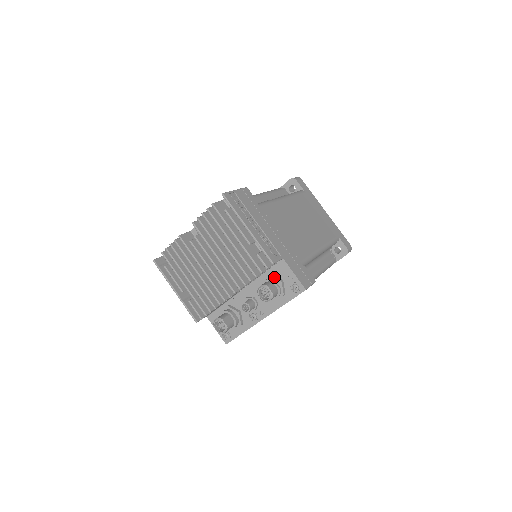
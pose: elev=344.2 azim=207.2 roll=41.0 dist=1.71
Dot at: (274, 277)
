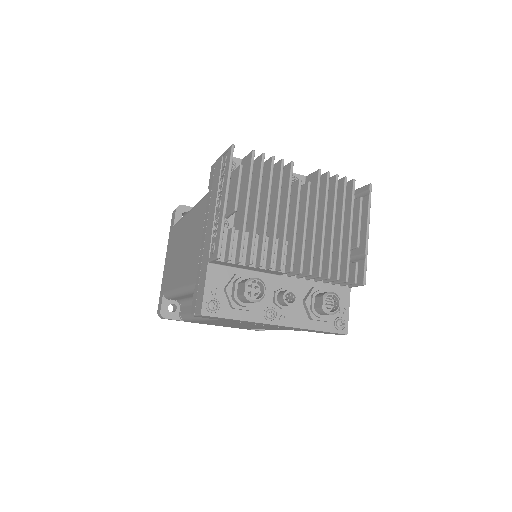
Dot at: occluded
